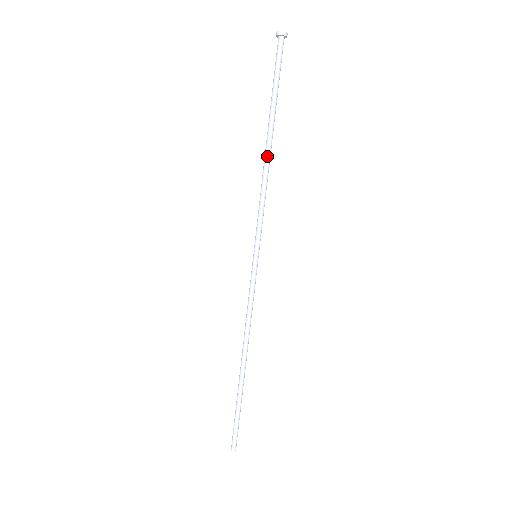
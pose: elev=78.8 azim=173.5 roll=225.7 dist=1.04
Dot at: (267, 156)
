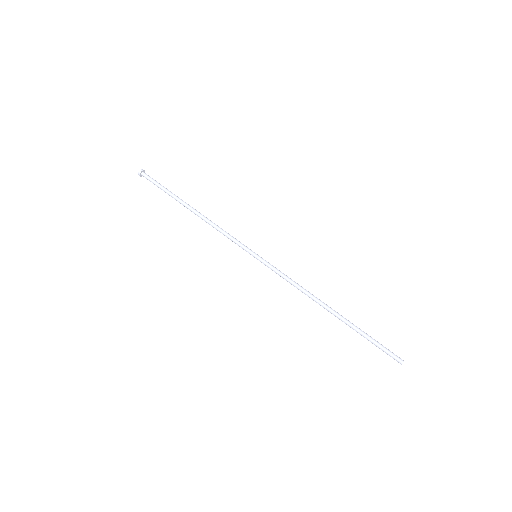
Dot at: (198, 216)
